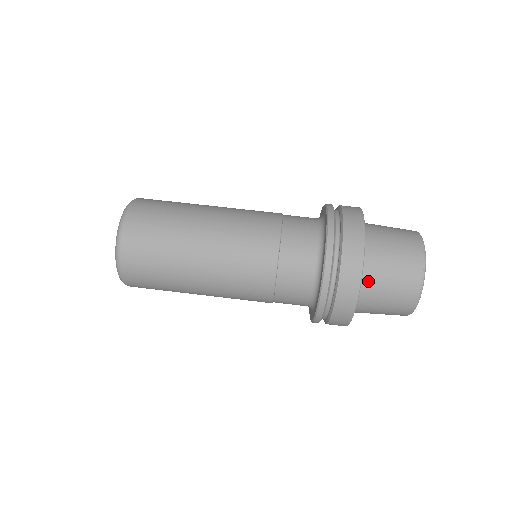
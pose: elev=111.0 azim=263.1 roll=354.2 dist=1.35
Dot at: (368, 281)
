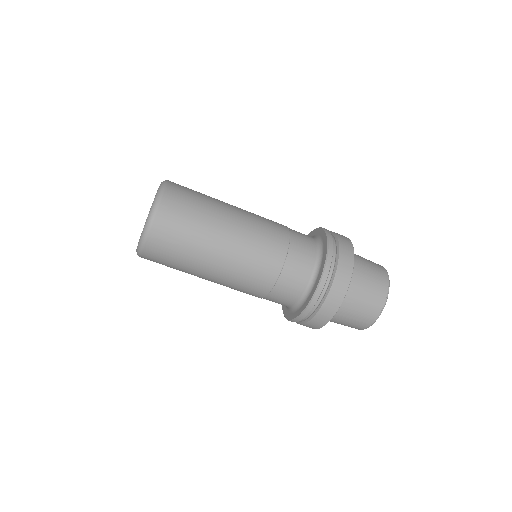
Dot at: occluded
